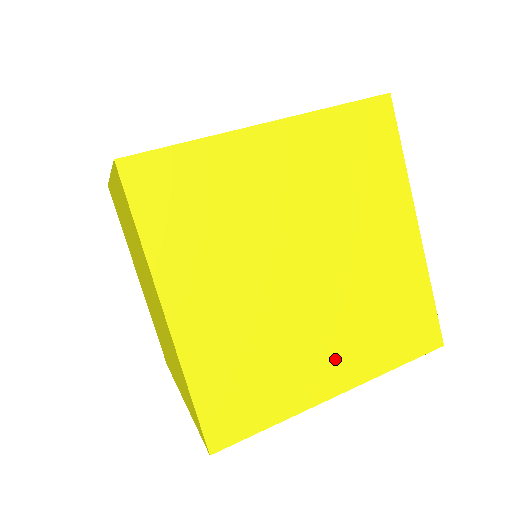
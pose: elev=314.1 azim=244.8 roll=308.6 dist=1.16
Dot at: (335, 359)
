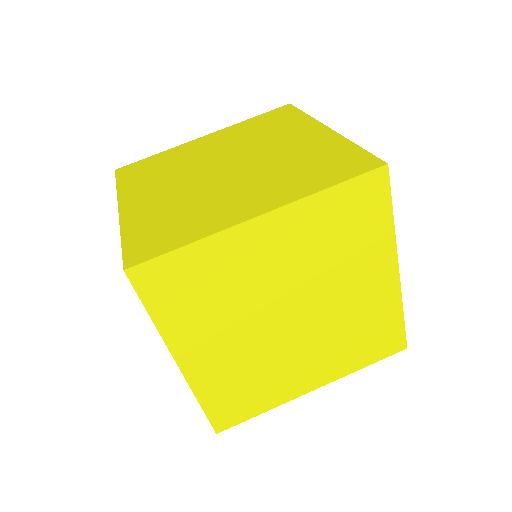
Dot at: (314, 370)
